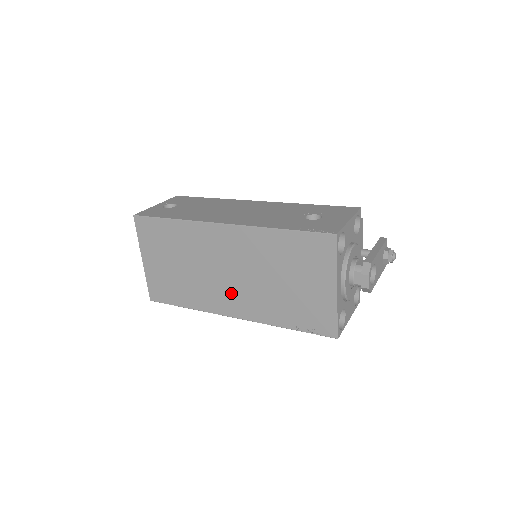
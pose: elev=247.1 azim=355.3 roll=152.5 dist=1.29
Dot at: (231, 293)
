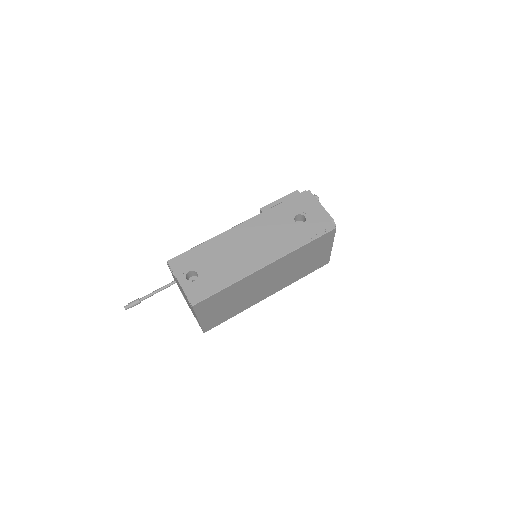
Dot at: (268, 289)
